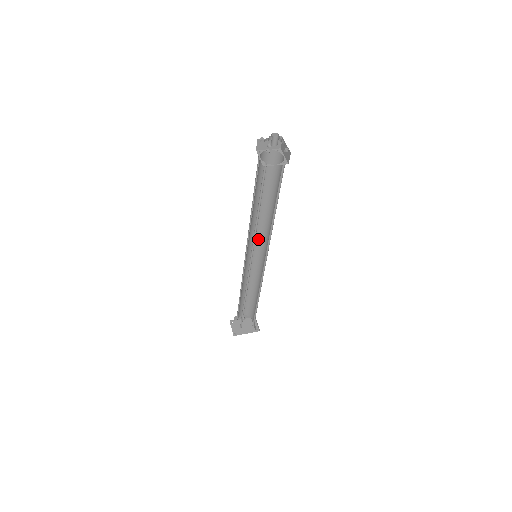
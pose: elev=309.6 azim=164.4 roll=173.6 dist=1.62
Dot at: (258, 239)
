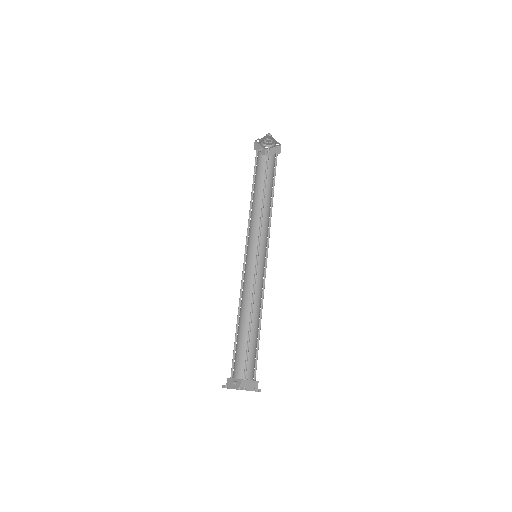
Dot at: (252, 245)
